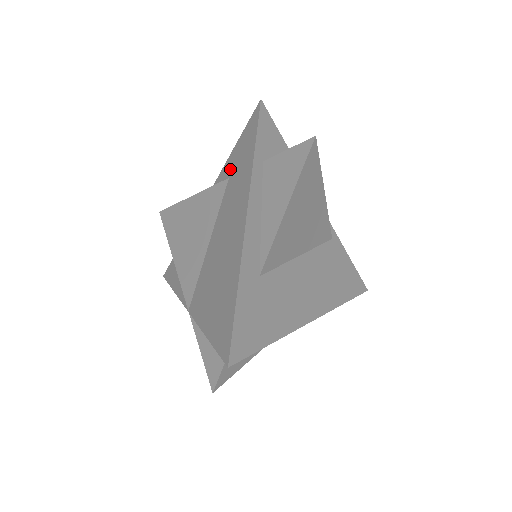
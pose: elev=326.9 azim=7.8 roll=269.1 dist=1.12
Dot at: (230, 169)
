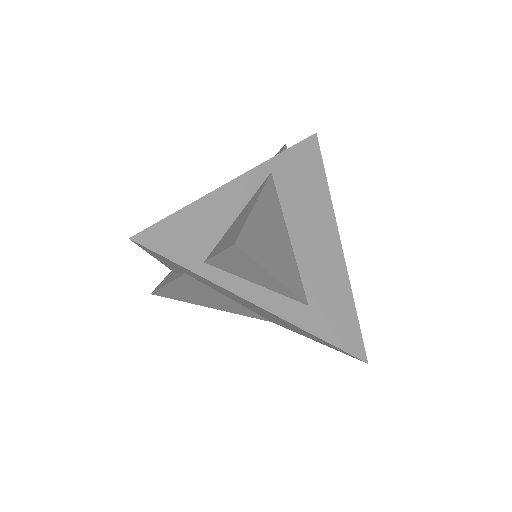
Dot at: occluded
